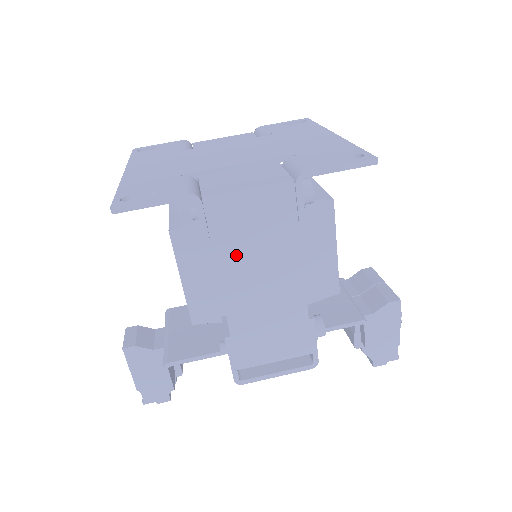
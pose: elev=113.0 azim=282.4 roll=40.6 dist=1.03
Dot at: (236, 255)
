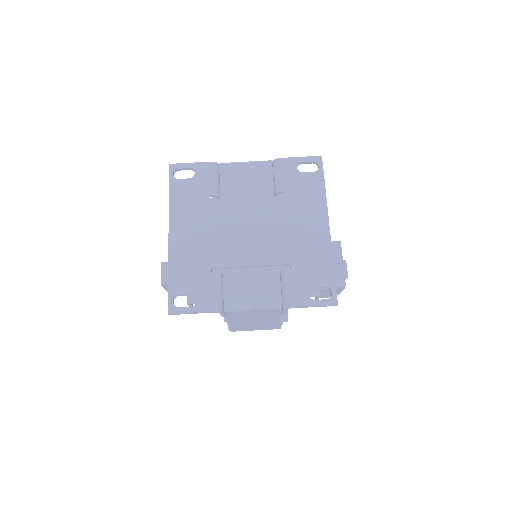
Dot at: (240, 318)
